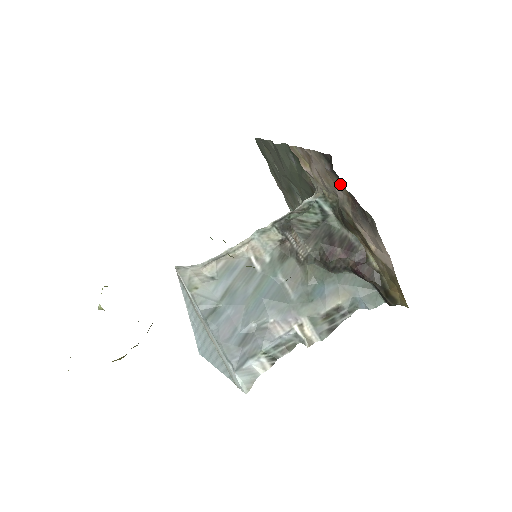
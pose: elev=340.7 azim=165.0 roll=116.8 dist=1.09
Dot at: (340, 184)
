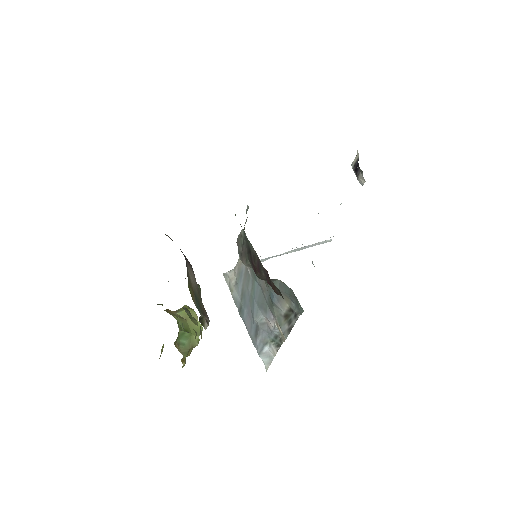
Dot at: occluded
